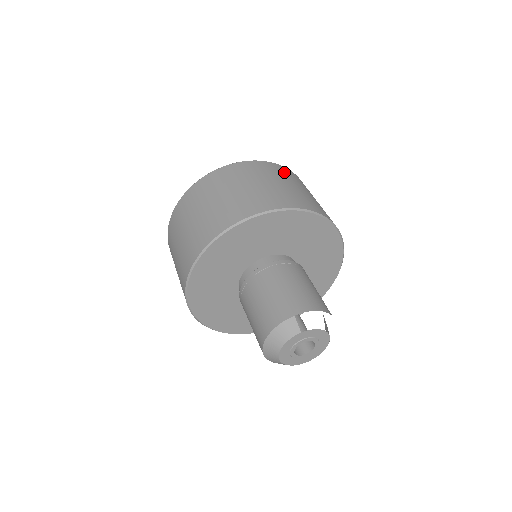
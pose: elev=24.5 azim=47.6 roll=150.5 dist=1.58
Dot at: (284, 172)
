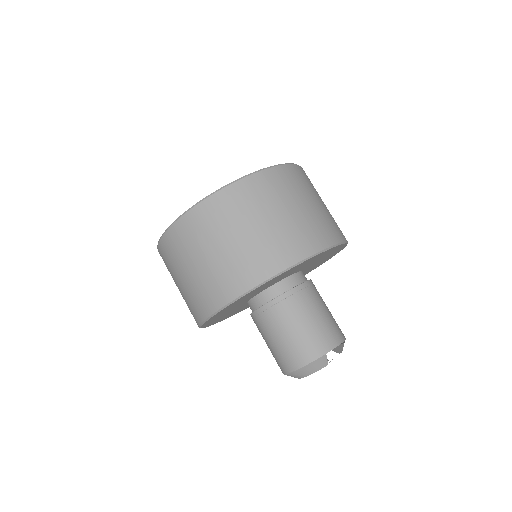
Dot at: (302, 178)
